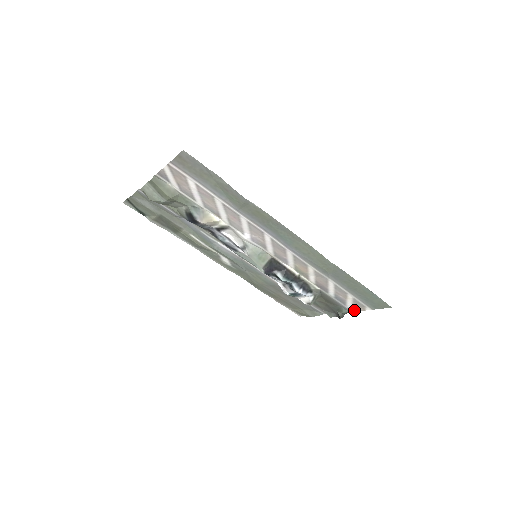
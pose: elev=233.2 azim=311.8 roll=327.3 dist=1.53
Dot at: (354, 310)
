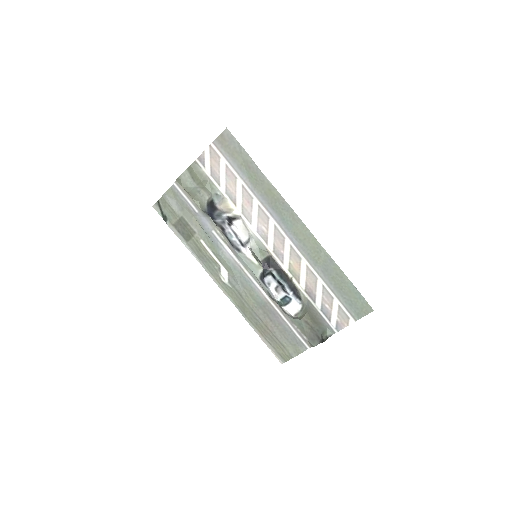
Dot at: (338, 329)
